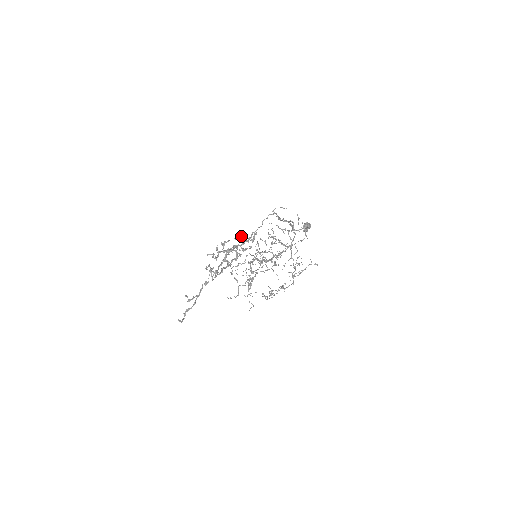
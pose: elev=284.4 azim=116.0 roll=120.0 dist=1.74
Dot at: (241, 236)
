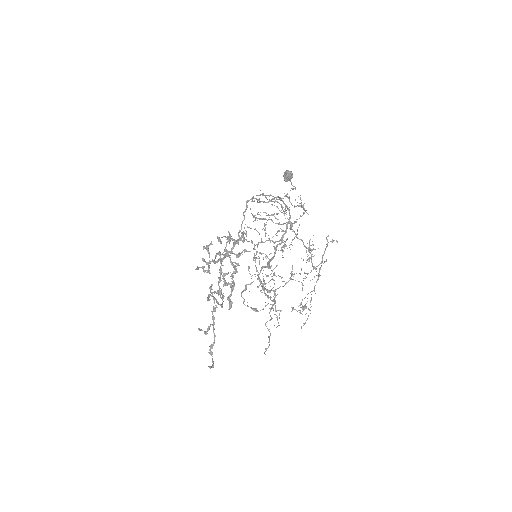
Dot at: occluded
